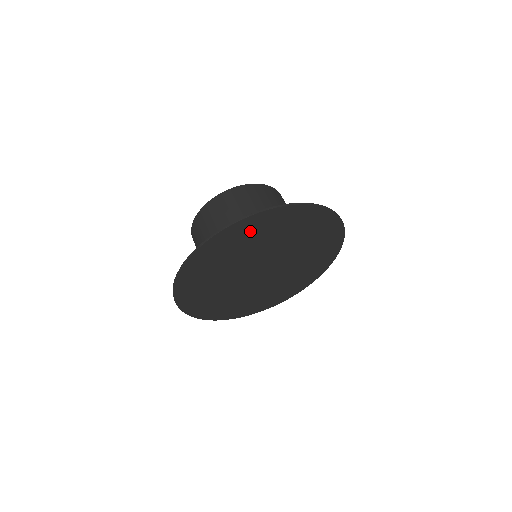
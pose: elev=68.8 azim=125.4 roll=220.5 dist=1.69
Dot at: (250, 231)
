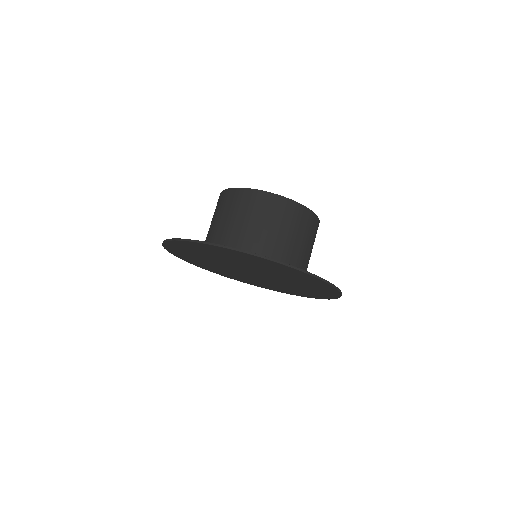
Dot at: (278, 268)
